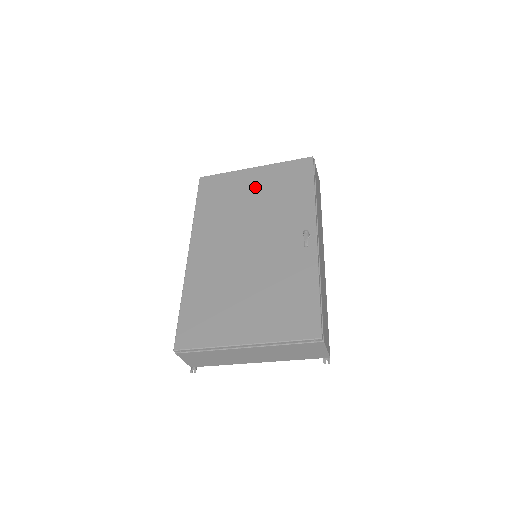
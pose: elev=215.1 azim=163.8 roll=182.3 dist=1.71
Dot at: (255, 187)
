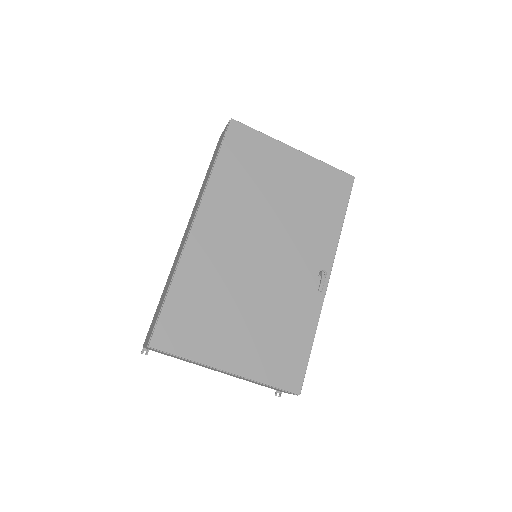
Dot at: (289, 178)
